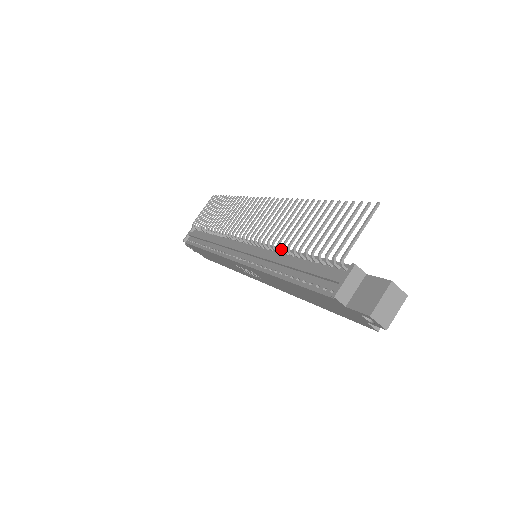
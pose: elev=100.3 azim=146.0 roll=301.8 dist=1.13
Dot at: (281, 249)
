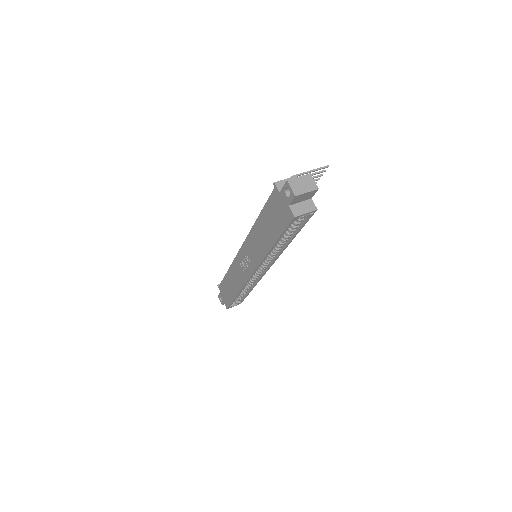
Dot at: occluded
